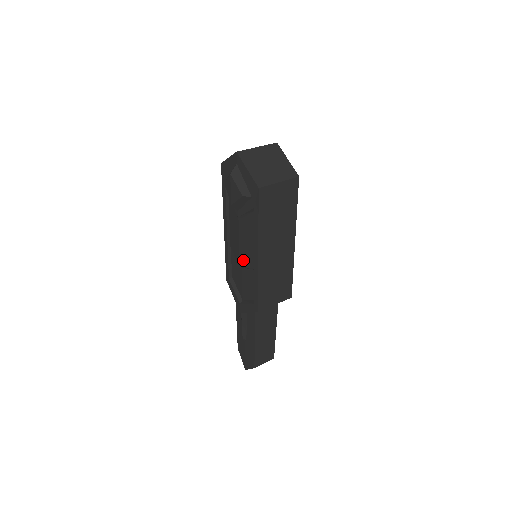
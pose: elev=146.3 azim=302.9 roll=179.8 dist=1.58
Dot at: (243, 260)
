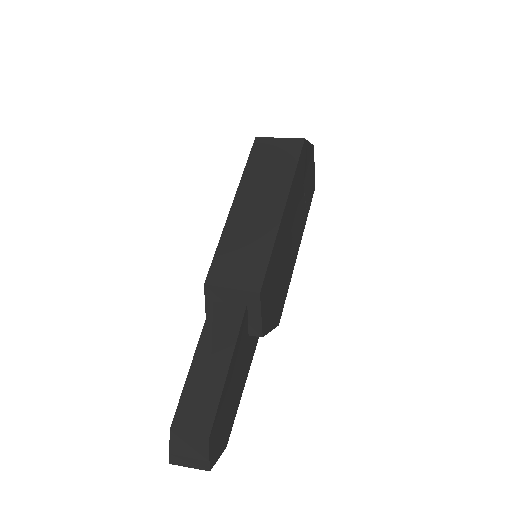
Dot at: occluded
